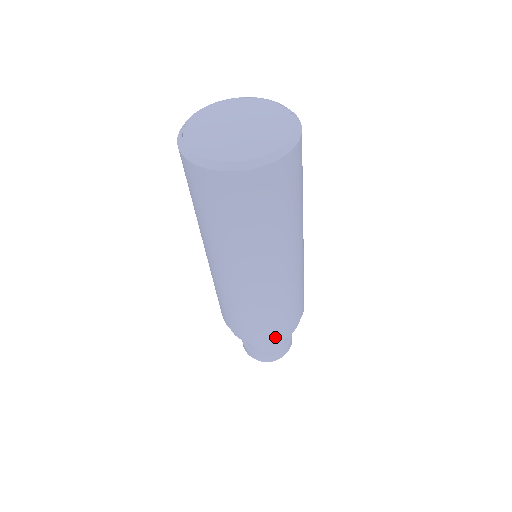
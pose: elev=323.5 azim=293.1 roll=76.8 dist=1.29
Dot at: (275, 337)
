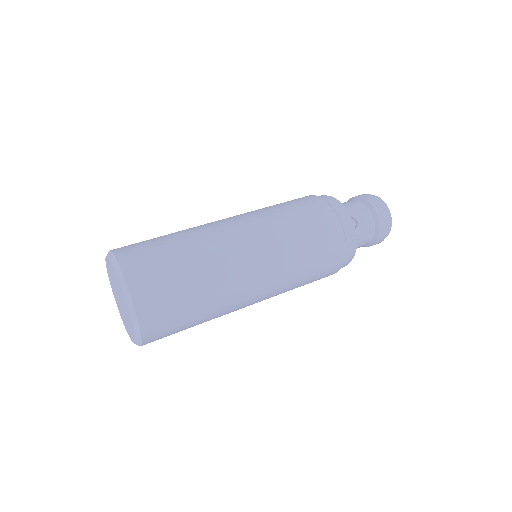
Dot at: occluded
